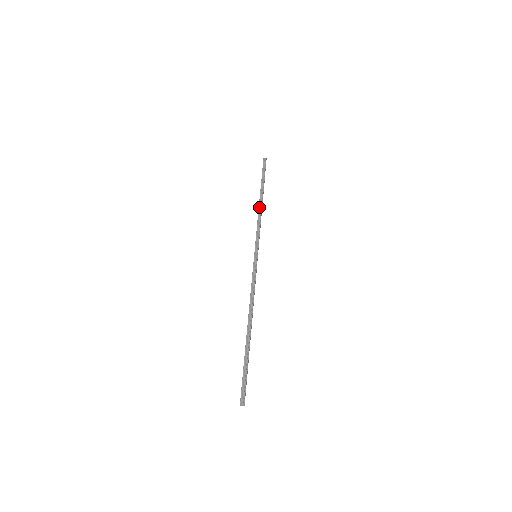
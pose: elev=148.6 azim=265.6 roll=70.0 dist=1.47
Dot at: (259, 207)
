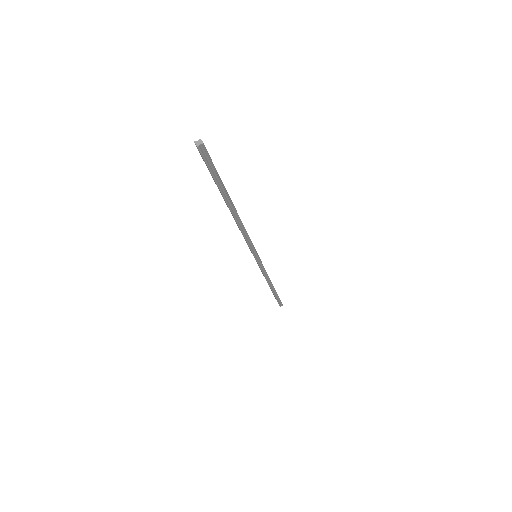
Dot at: (237, 223)
